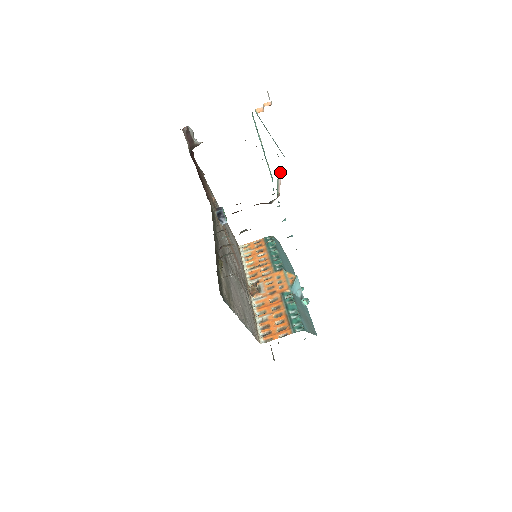
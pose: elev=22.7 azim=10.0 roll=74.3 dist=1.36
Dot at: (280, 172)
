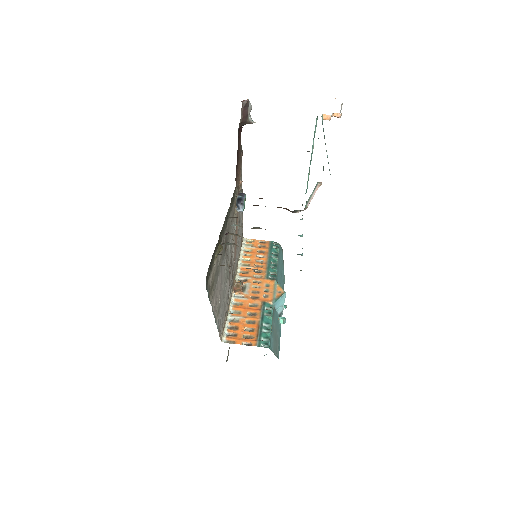
Dot at: (318, 186)
